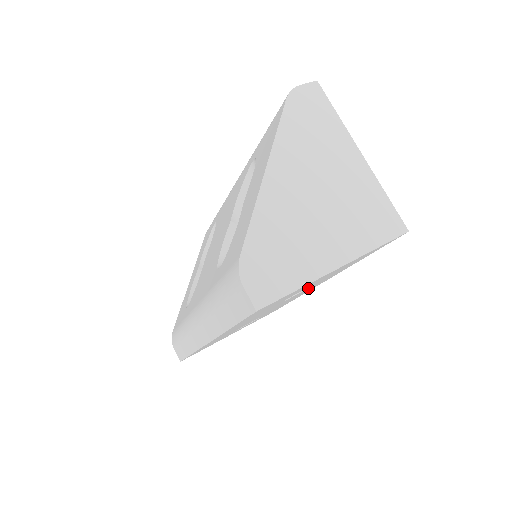
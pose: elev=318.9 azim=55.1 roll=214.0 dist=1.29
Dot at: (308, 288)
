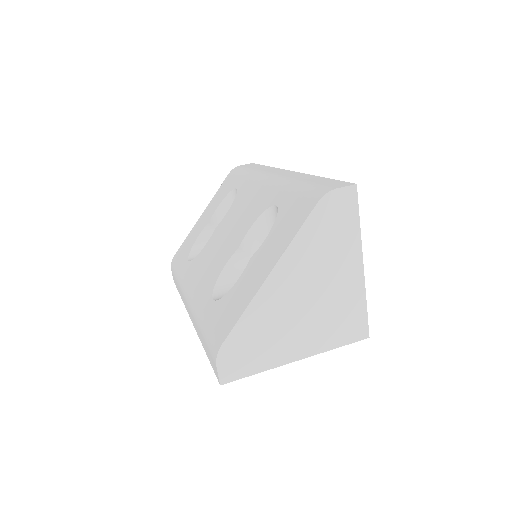
Dot at: occluded
